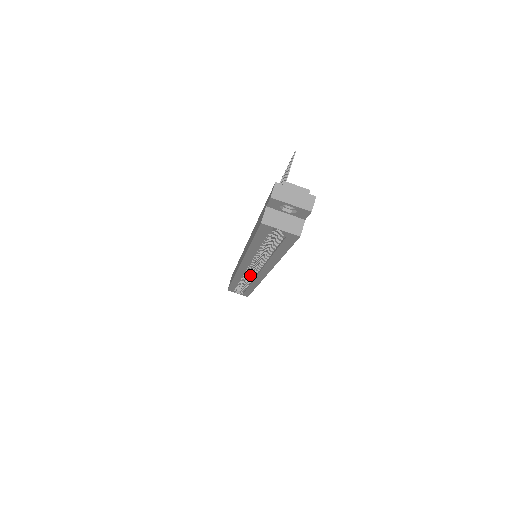
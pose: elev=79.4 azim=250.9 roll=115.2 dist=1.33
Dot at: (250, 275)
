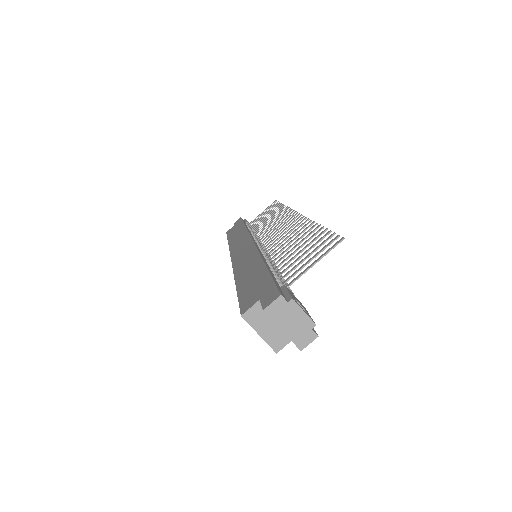
Dot at: occluded
